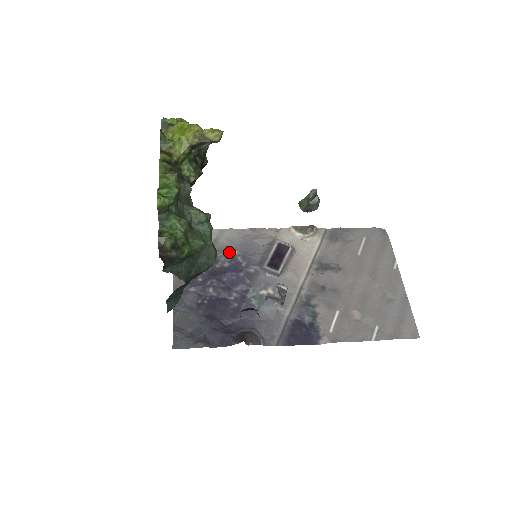
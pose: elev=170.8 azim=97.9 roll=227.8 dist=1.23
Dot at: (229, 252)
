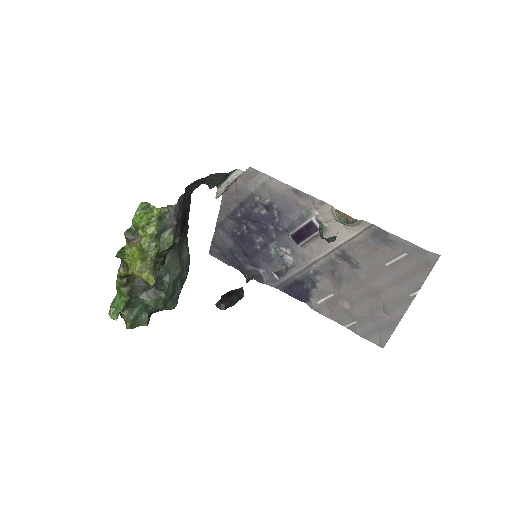
Dot at: (268, 203)
